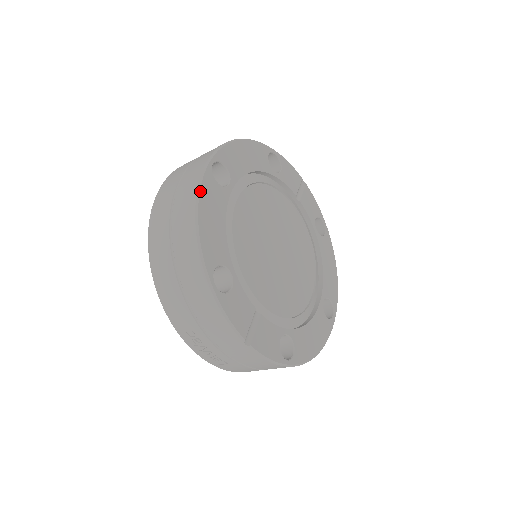
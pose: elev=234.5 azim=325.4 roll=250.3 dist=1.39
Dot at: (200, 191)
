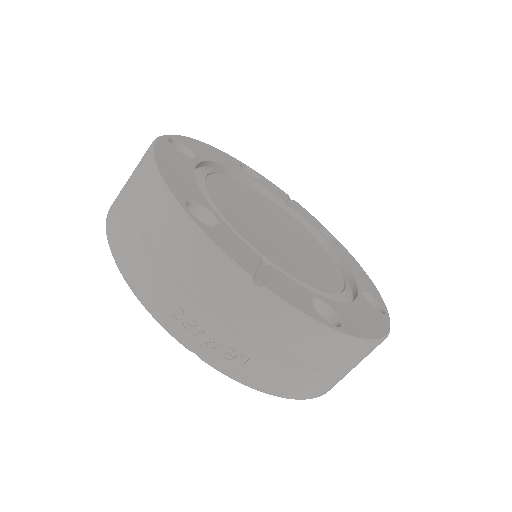
Dot at: (155, 145)
